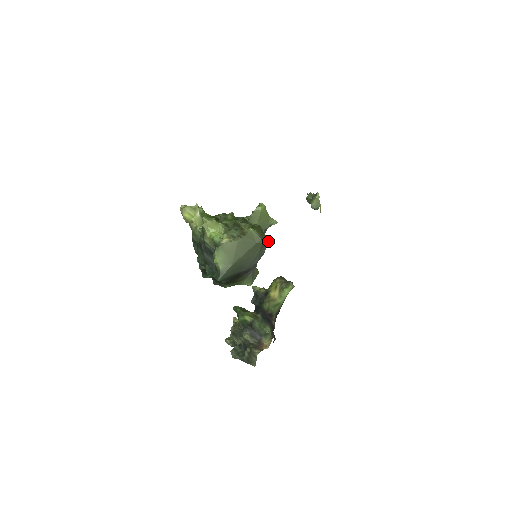
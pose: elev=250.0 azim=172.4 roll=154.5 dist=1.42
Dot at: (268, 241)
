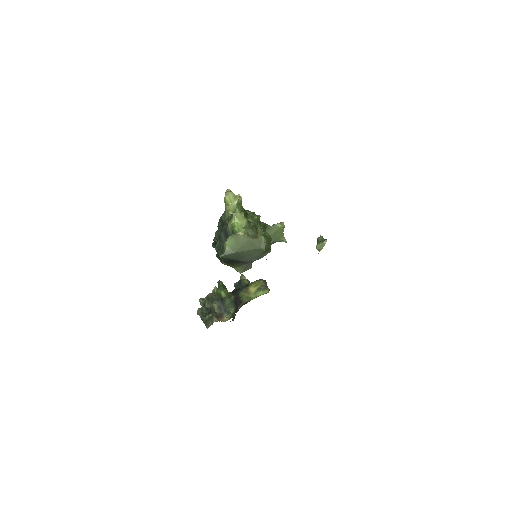
Dot at: occluded
